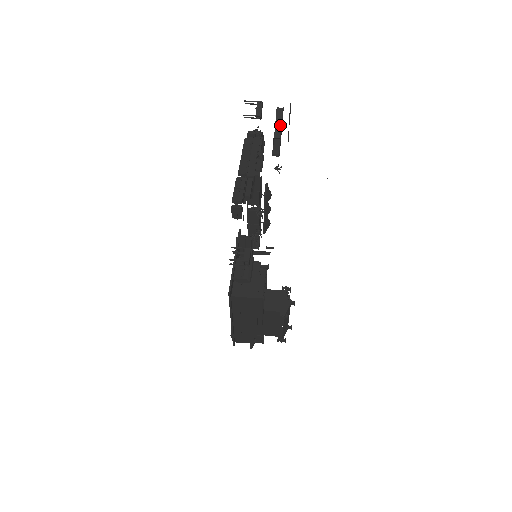
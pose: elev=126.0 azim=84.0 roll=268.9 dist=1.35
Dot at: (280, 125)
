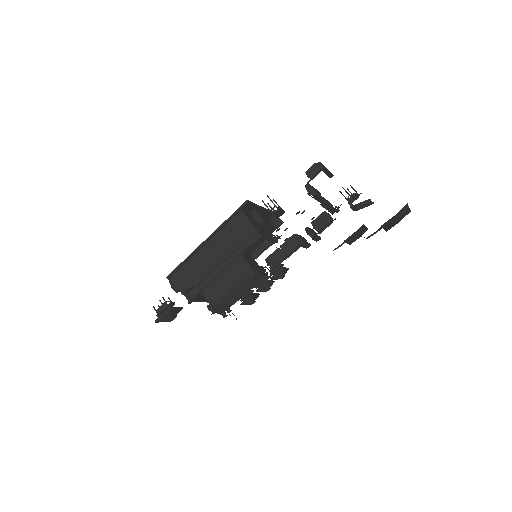
Dot at: (364, 205)
